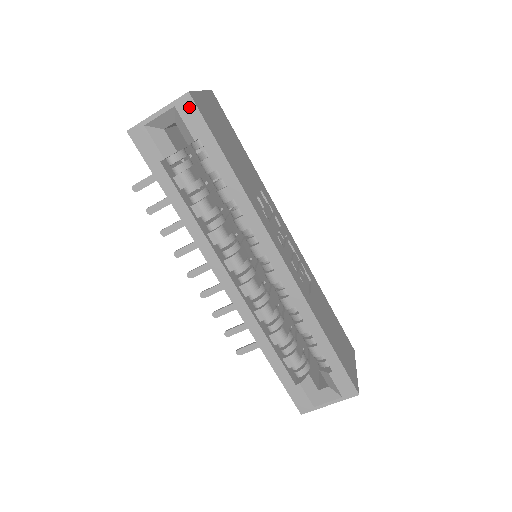
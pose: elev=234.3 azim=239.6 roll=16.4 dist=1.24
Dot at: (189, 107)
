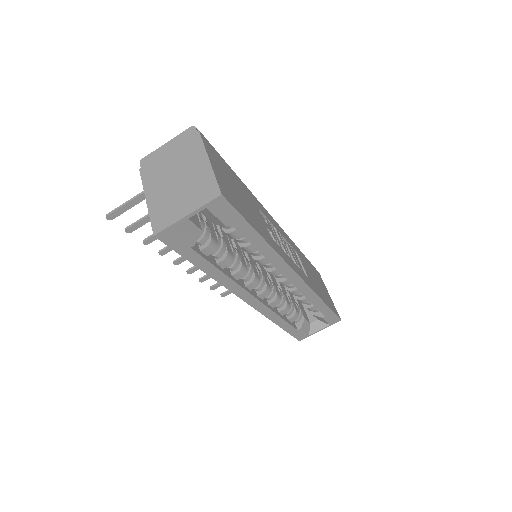
Dot at: (222, 205)
